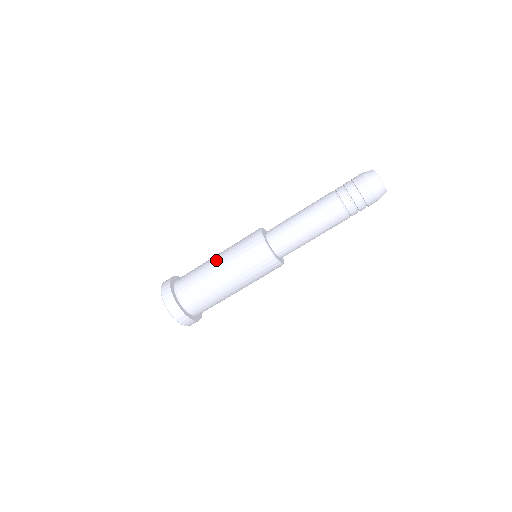
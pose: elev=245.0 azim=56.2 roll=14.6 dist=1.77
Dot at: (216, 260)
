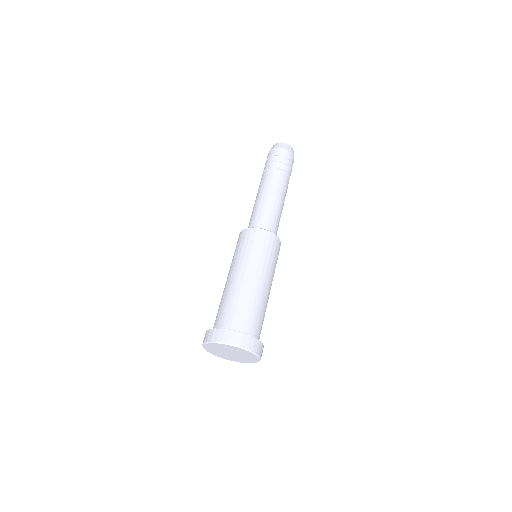
Dot at: occluded
